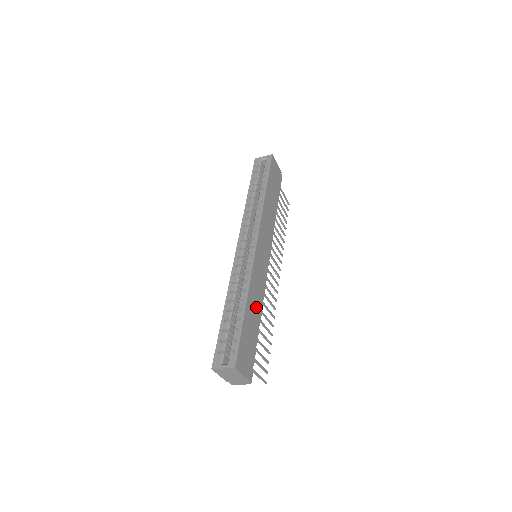
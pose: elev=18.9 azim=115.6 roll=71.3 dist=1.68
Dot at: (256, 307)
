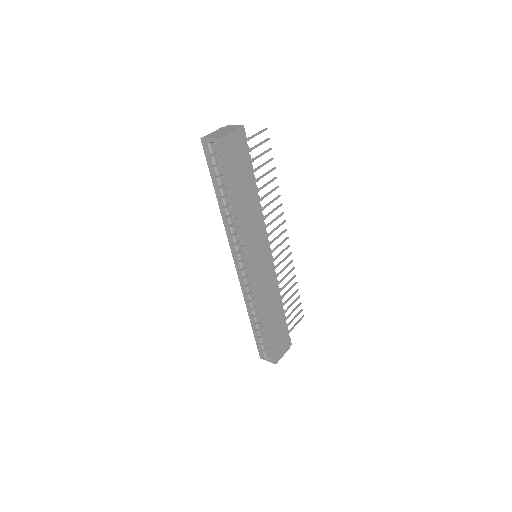
Dot at: (274, 307)
